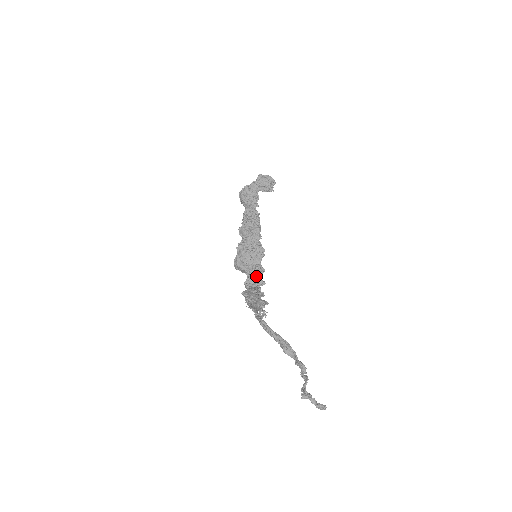
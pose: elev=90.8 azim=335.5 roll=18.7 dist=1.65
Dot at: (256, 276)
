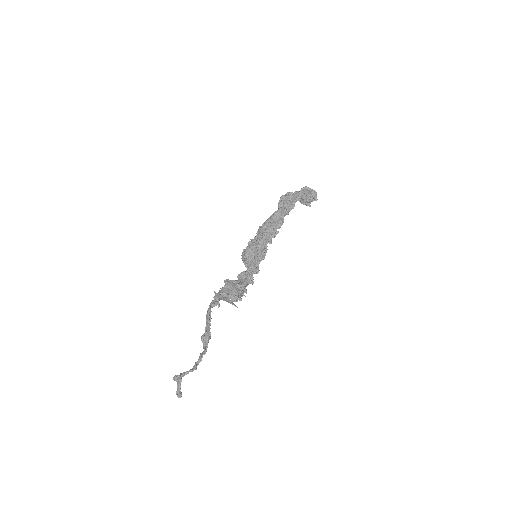
Dot at: (249, 273)
